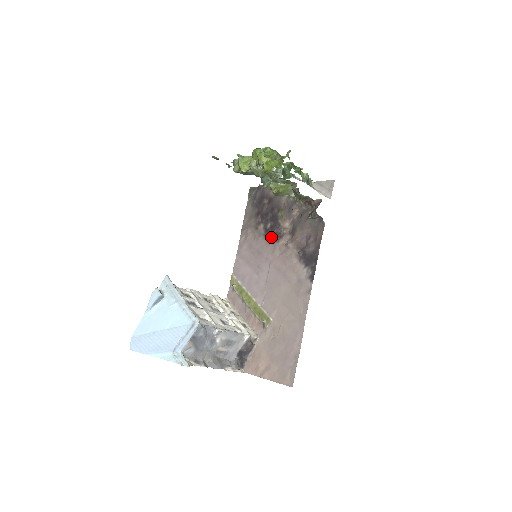
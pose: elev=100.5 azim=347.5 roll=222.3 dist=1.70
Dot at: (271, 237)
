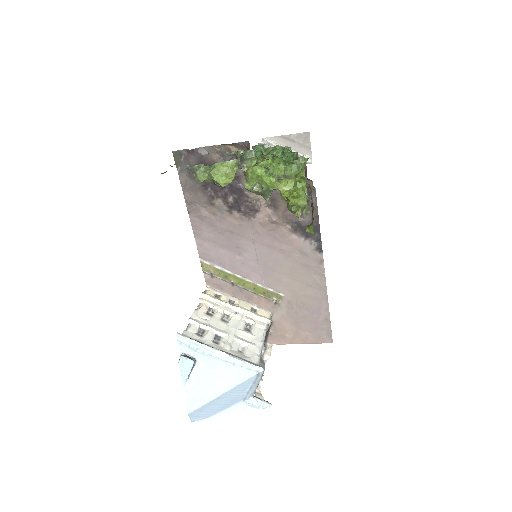
Dot at: (241, 213)
